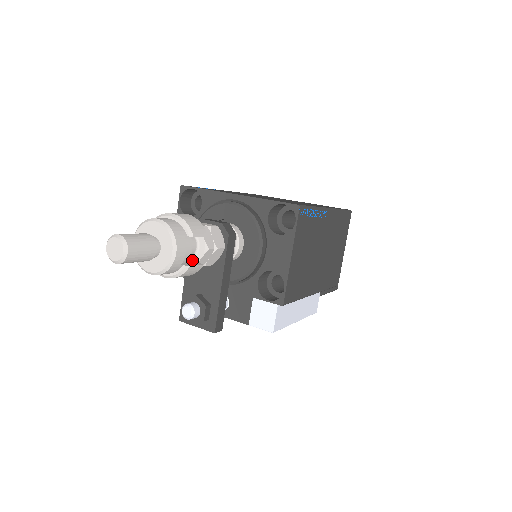
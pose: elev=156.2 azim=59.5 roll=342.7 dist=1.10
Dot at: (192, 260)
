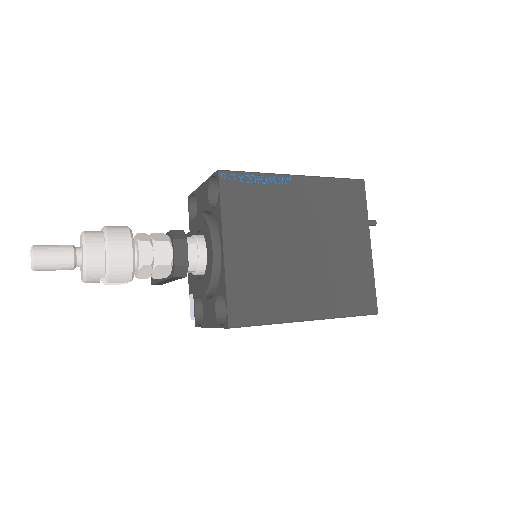
Dot at: occluded
